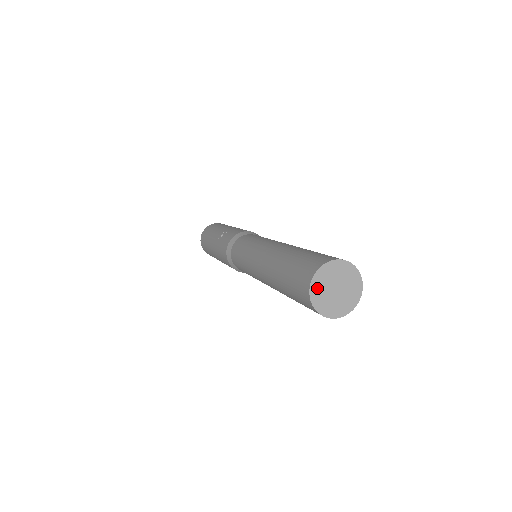
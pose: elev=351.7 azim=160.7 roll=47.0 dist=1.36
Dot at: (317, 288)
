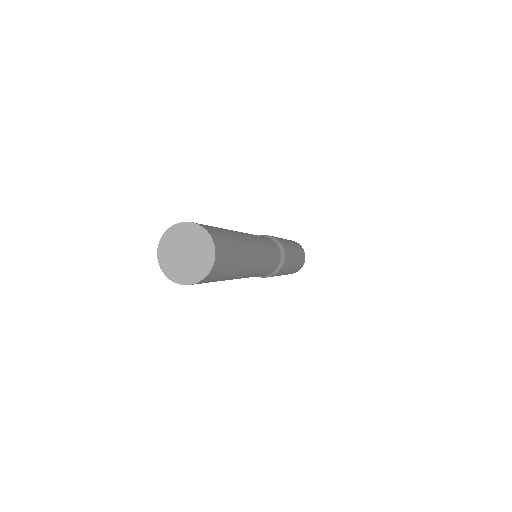
Dot at: (170, 269)
